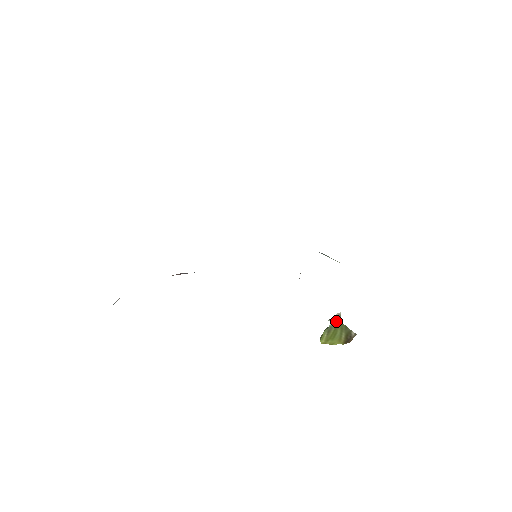
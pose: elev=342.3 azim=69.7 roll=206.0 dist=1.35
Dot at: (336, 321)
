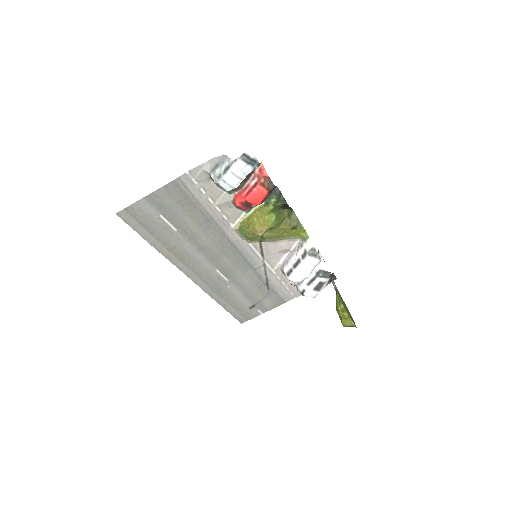
Dot at: (336, 287)
